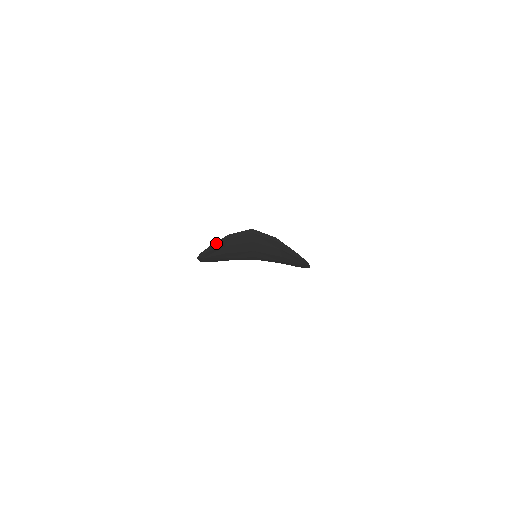
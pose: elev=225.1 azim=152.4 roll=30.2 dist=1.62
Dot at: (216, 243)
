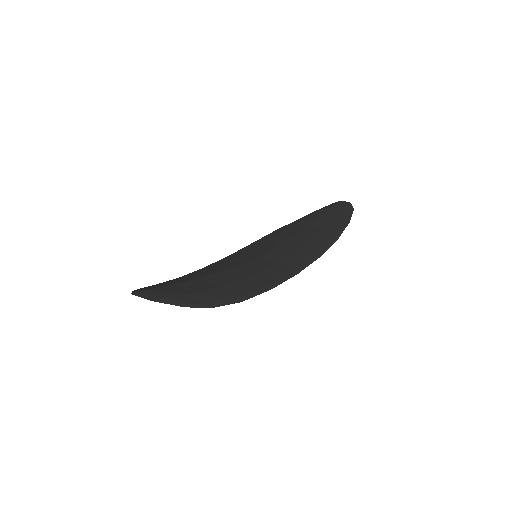
Dot at: occluded
